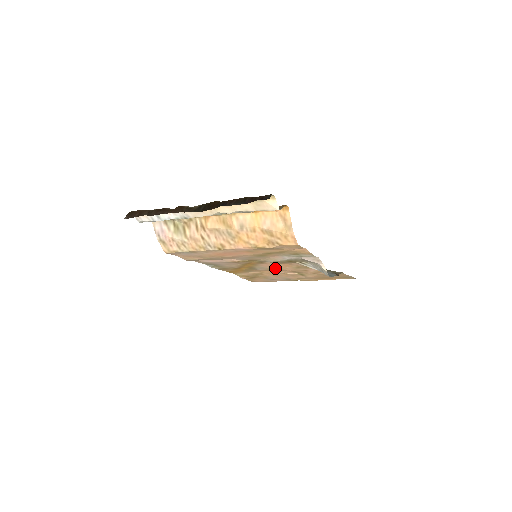
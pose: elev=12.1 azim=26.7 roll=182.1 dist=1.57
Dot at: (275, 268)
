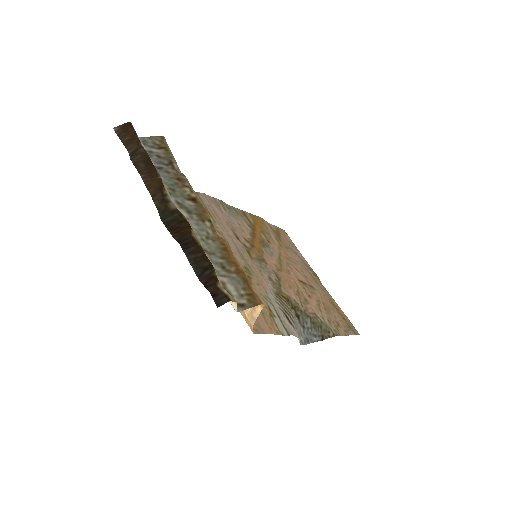
Dot at: (283, 267)
